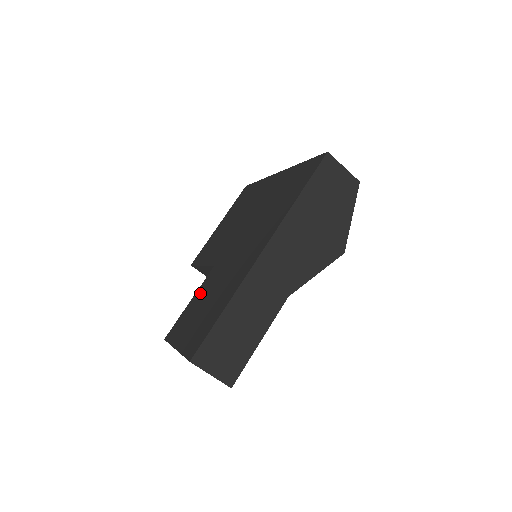
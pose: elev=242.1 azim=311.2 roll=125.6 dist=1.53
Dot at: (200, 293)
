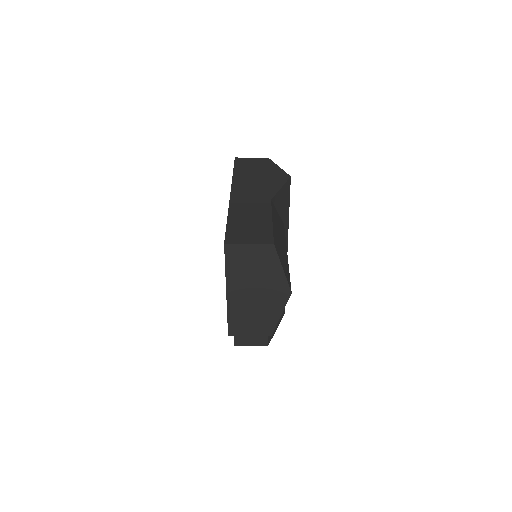
Dot at: occluded
